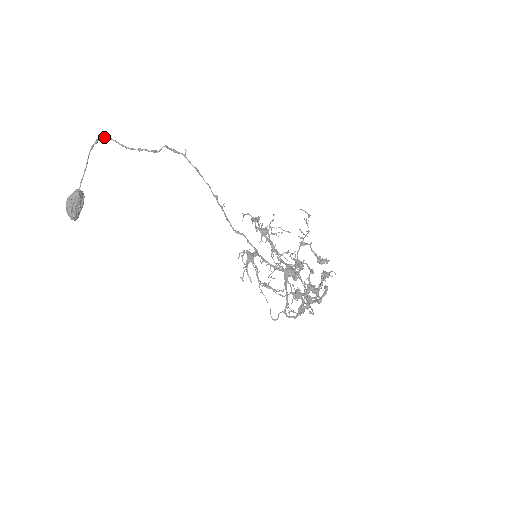
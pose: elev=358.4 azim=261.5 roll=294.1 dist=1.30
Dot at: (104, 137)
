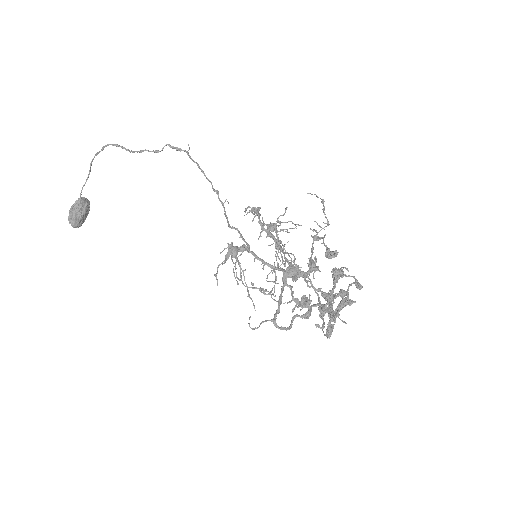
Dot at: (111, 144)
